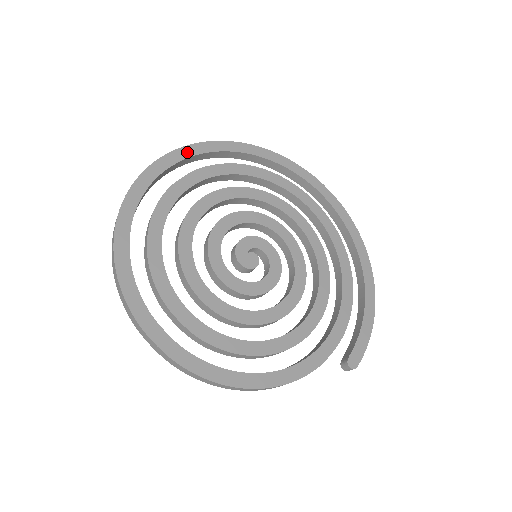
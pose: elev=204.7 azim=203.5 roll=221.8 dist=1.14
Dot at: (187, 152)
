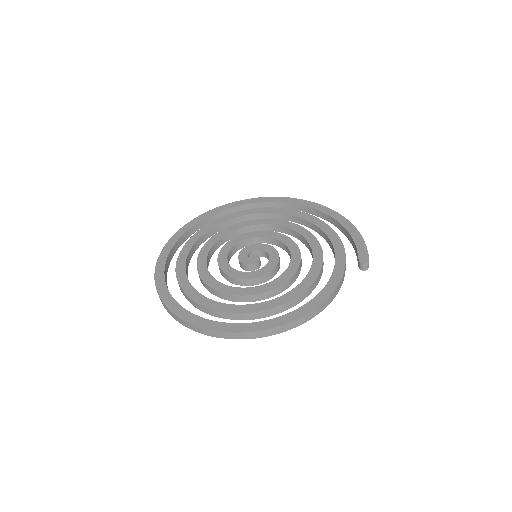
Dot at: (174, 240)
